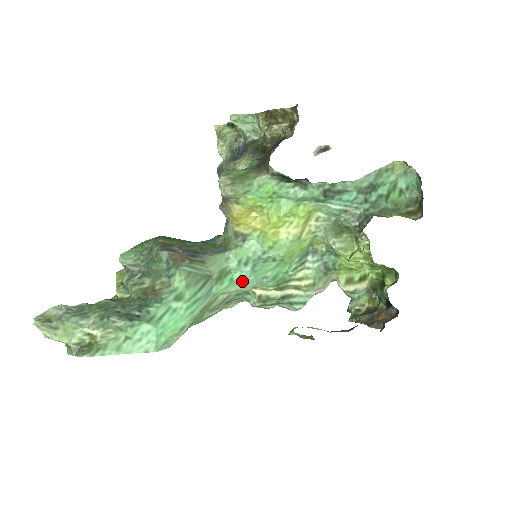
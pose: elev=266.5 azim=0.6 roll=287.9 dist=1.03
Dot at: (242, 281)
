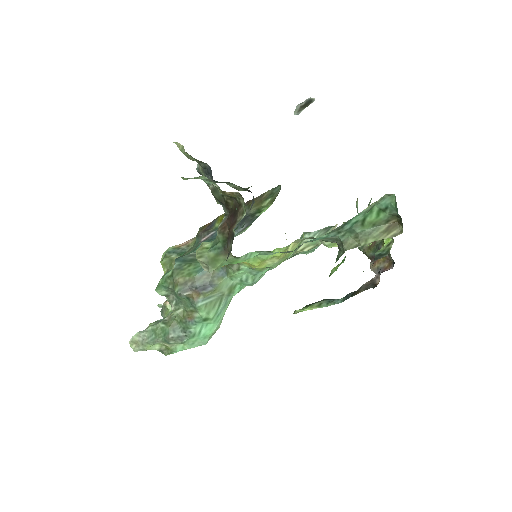
Dot at: (249, 285)
